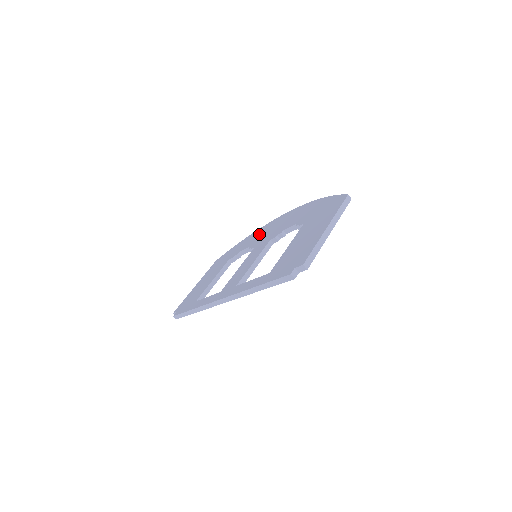
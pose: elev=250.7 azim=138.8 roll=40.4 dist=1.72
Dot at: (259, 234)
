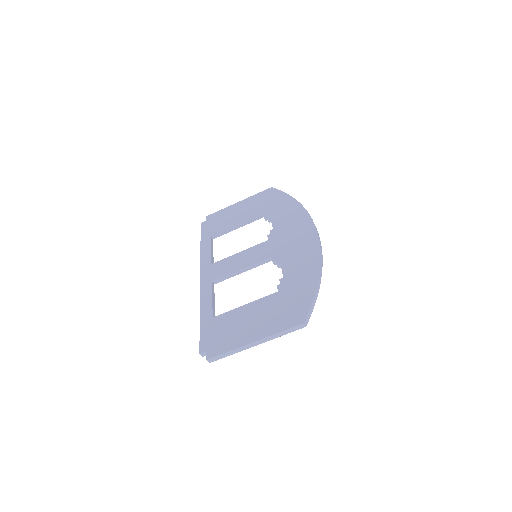
Dot at: (291, 221)
